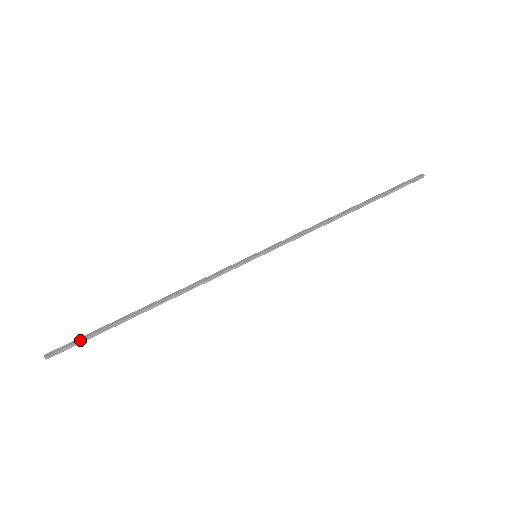
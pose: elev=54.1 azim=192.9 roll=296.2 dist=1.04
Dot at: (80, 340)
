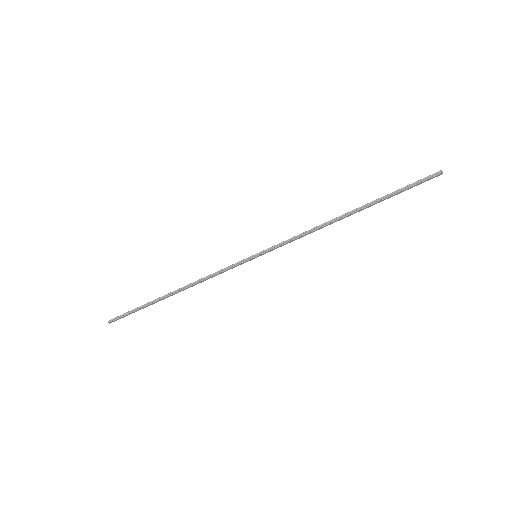
Dot at: (128, 312)
